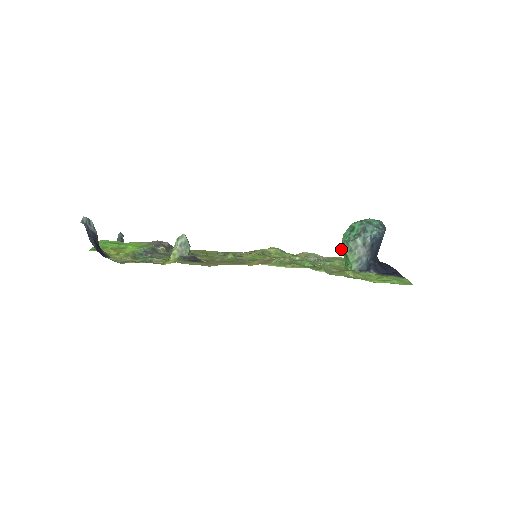
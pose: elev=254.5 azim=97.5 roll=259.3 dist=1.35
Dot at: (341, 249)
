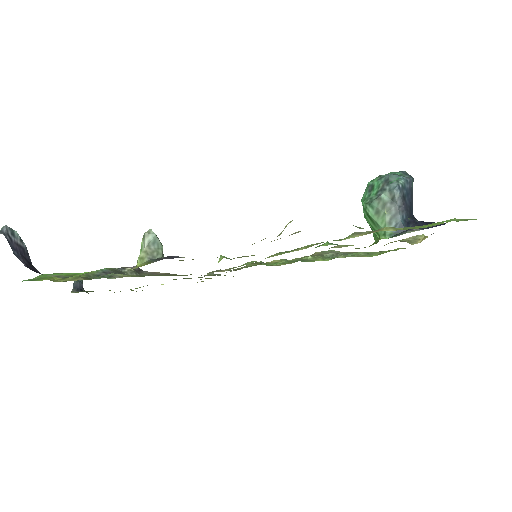
Dot at: (364, 217)
